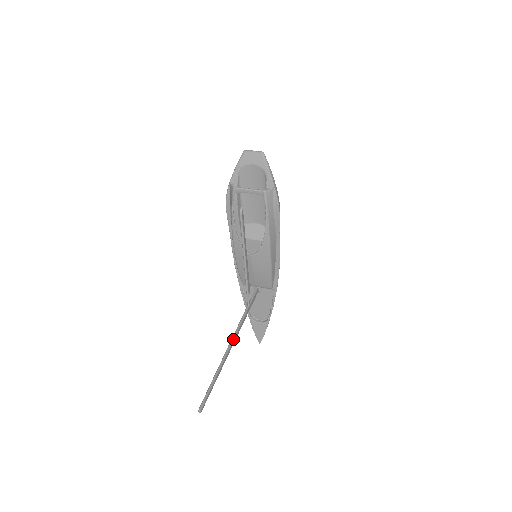
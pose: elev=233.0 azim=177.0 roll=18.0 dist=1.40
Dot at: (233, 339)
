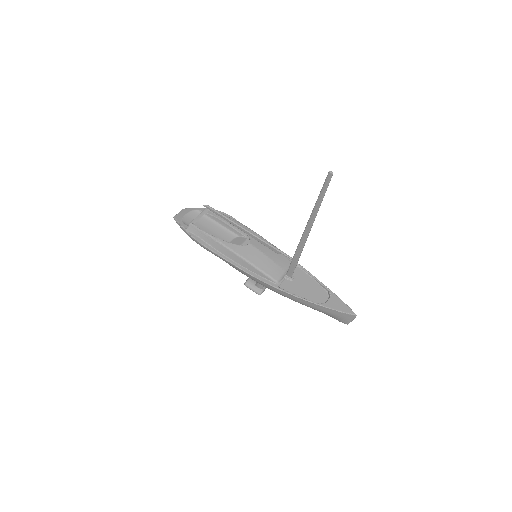
Dot at: (304, 231)
